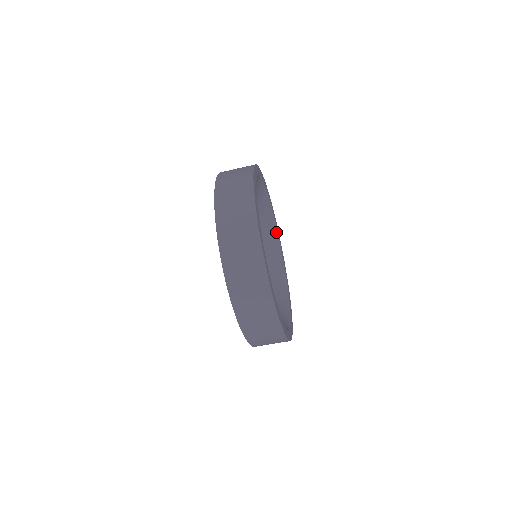
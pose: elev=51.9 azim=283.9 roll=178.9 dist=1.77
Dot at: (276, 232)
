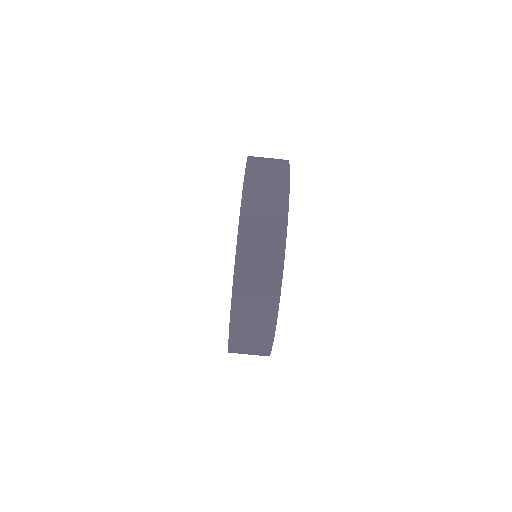
Dot at: occluded
